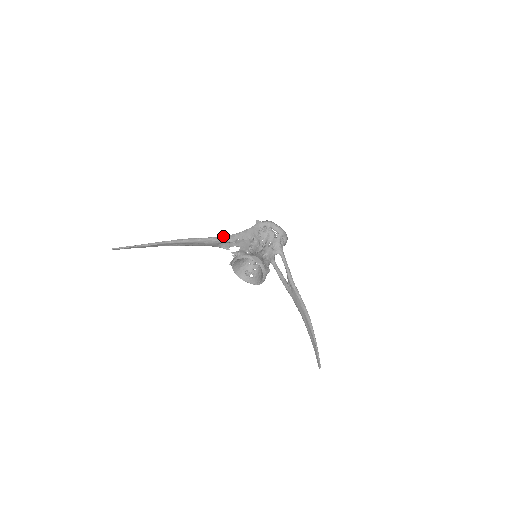
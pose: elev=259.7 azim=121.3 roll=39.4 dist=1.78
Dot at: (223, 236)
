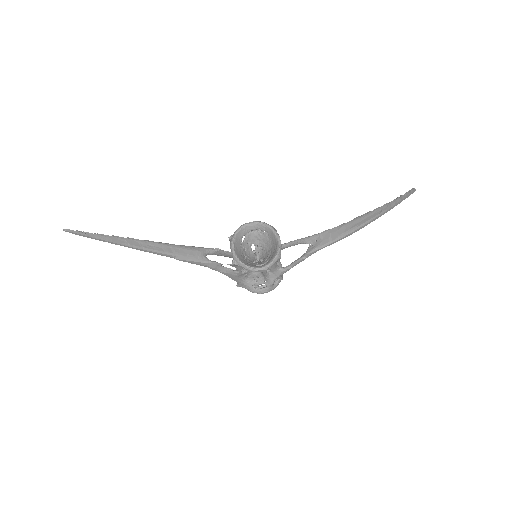
Dot at: occluded
